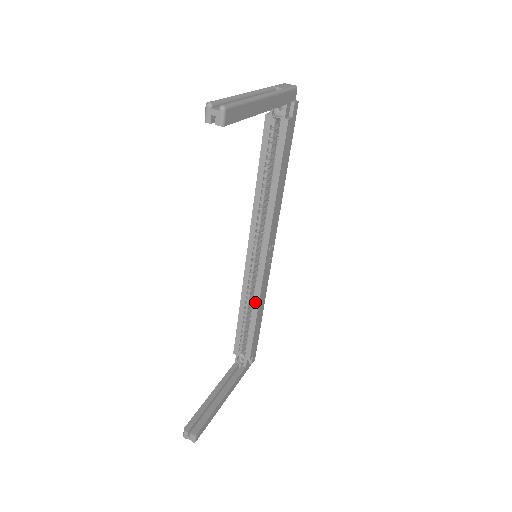
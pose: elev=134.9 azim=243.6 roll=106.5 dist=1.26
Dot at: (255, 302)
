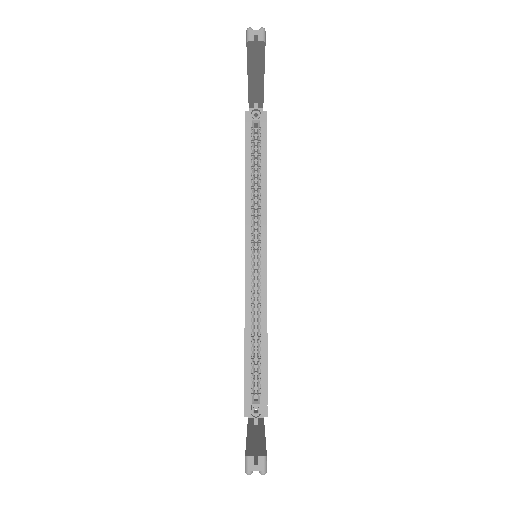
Dot at: (263, 314)
